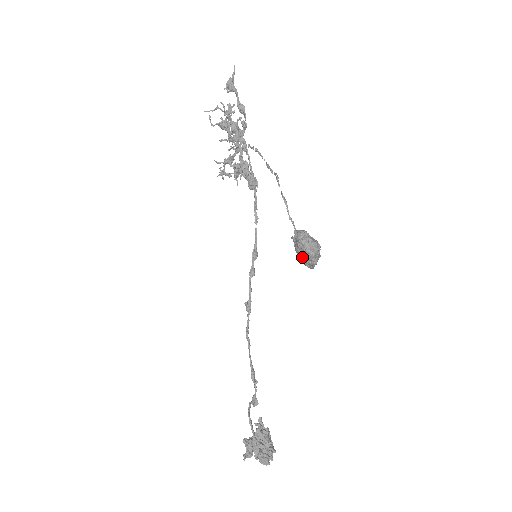
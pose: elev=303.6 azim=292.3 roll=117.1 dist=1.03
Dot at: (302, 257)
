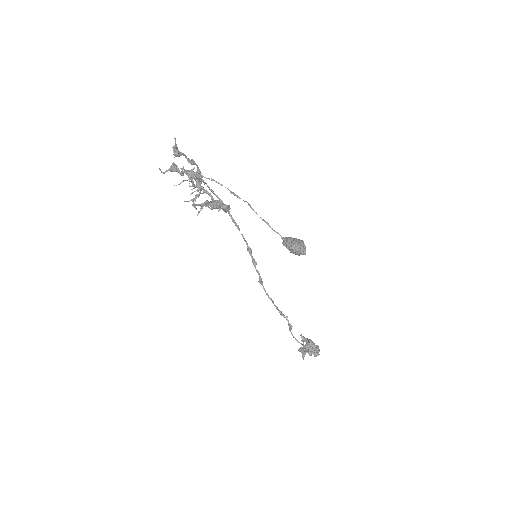
Dot at: (297, 254)
